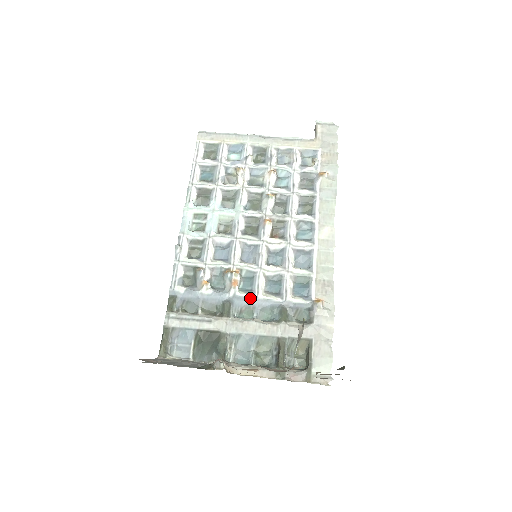
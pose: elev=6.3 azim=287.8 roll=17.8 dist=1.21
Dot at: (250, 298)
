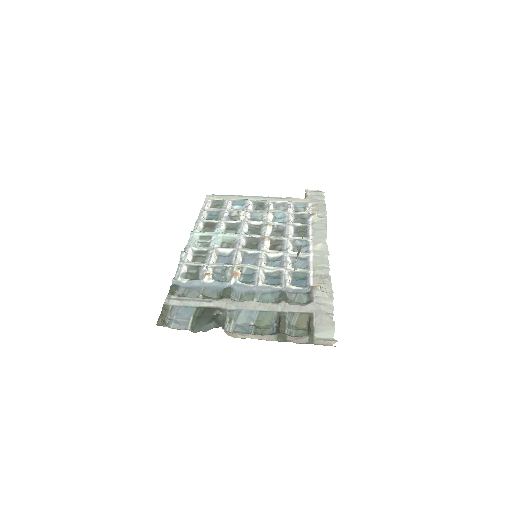
Dot at: (250, 286)
